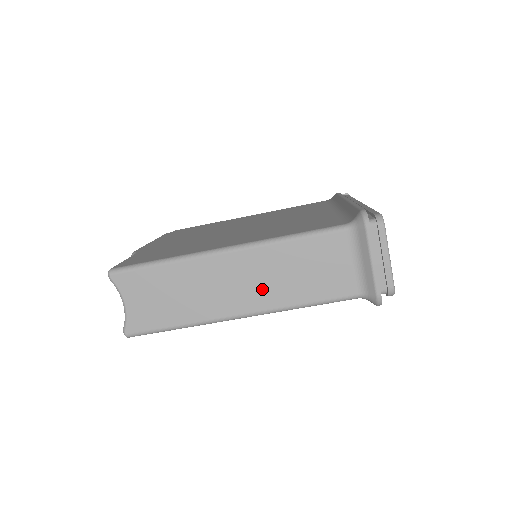
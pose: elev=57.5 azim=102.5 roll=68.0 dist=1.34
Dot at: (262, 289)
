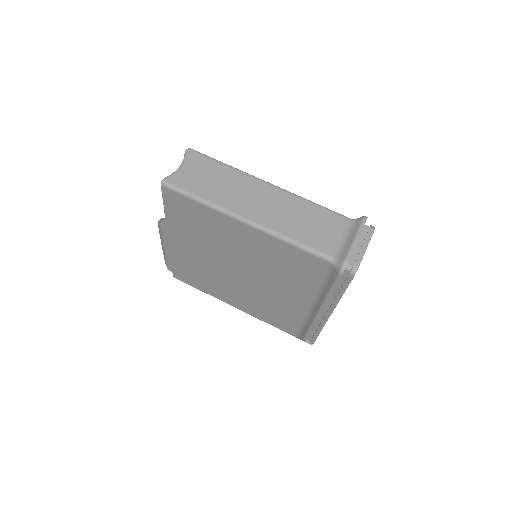
Dot at: (273, 214)
